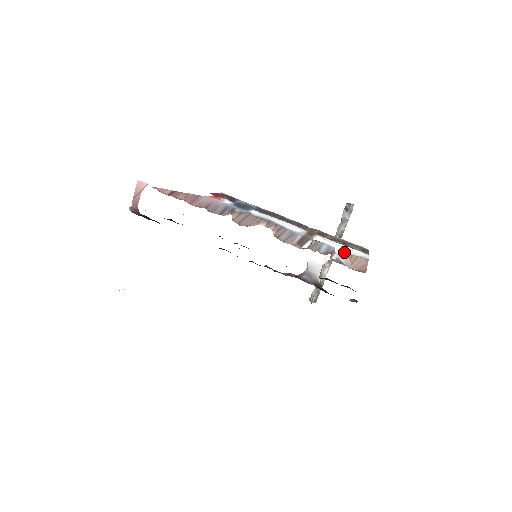
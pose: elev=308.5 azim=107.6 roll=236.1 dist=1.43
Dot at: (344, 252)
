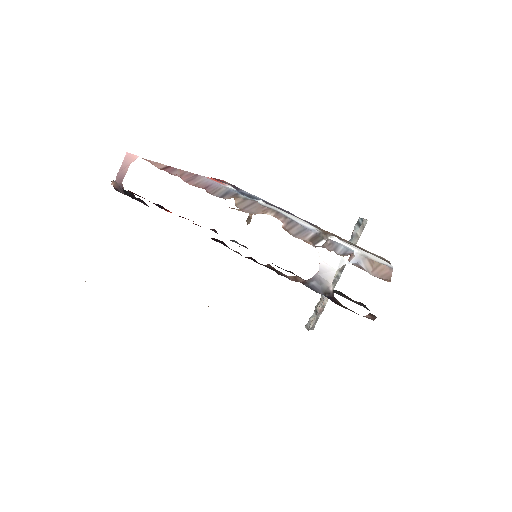
Dot at: (364, 256)
